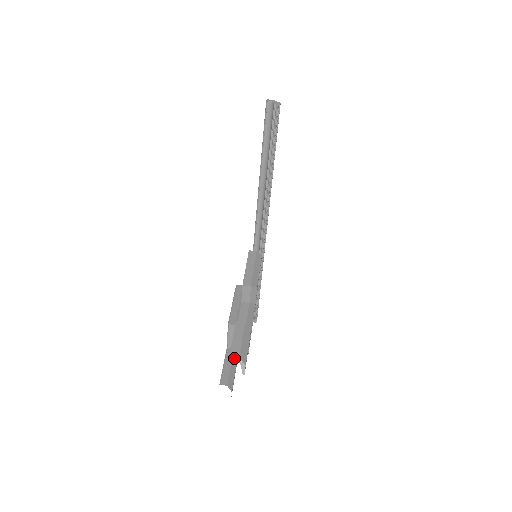
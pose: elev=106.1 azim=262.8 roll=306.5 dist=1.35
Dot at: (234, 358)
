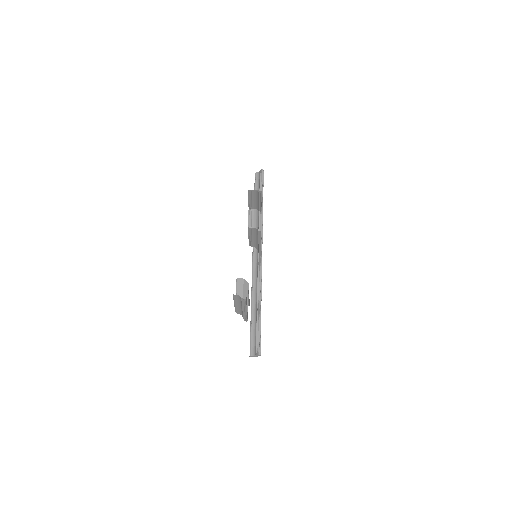
Dot at: (252, 190)
